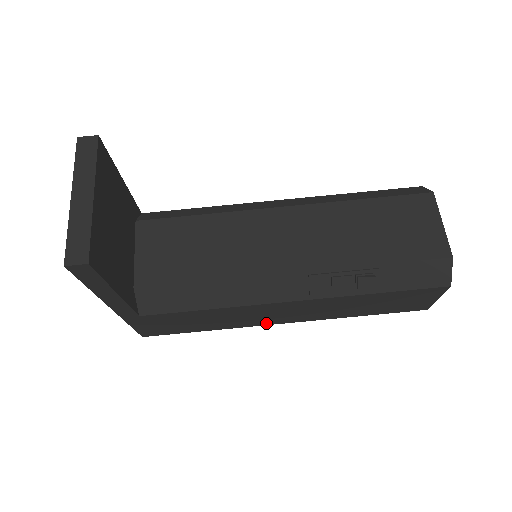
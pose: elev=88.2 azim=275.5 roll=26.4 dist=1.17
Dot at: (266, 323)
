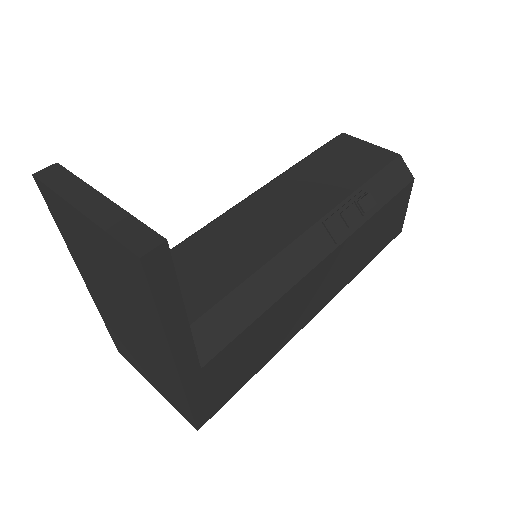
Dot at: (304, 322)
